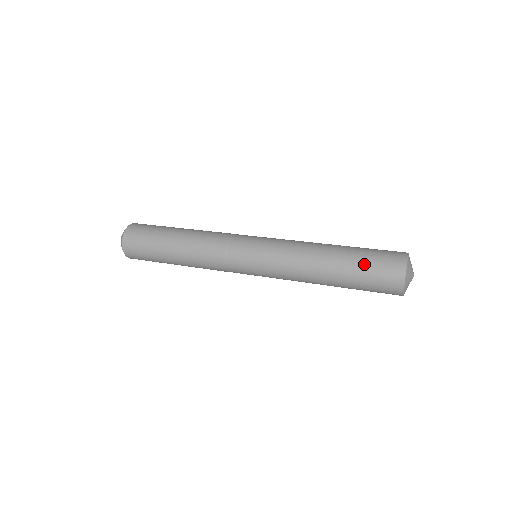
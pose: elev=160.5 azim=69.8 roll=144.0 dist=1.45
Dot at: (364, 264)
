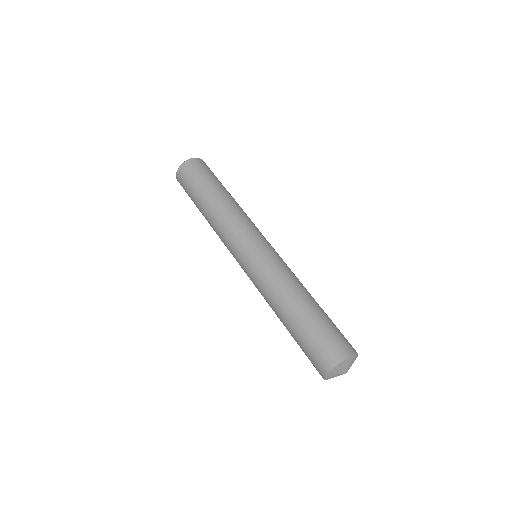
Dot at: (301, 348)
